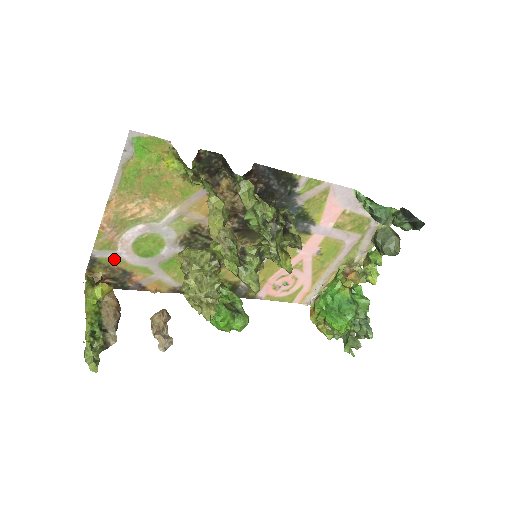
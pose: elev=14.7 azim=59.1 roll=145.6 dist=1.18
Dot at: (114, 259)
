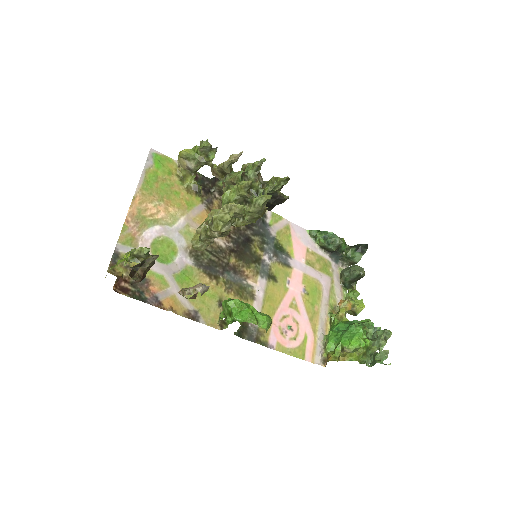
Dot at: occluded
